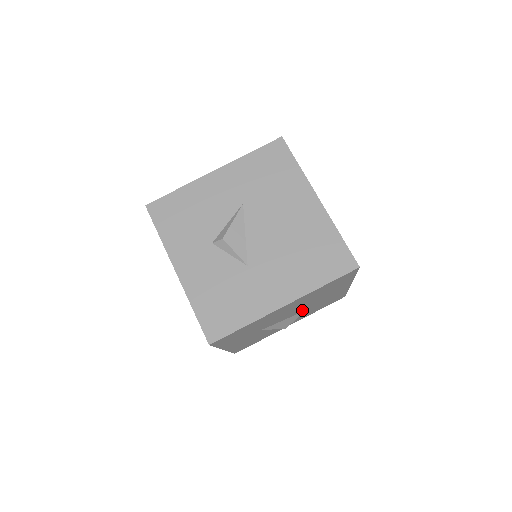
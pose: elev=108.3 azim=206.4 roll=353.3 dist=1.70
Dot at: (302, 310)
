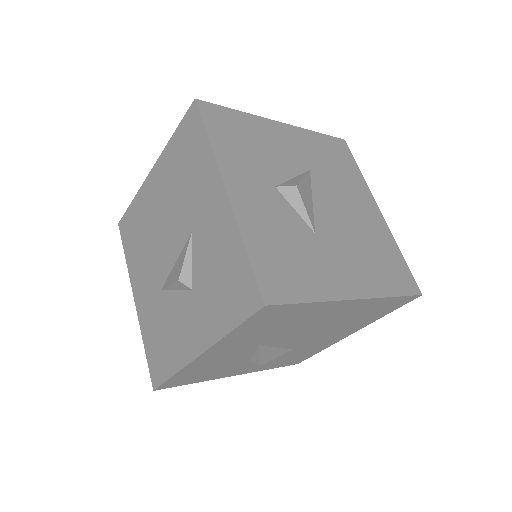
Dot at: (297, 344)
